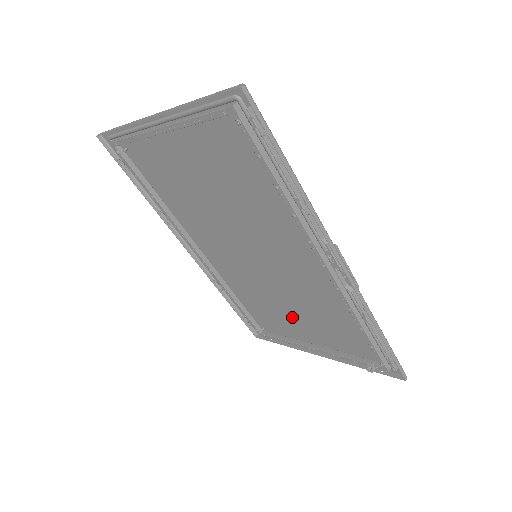
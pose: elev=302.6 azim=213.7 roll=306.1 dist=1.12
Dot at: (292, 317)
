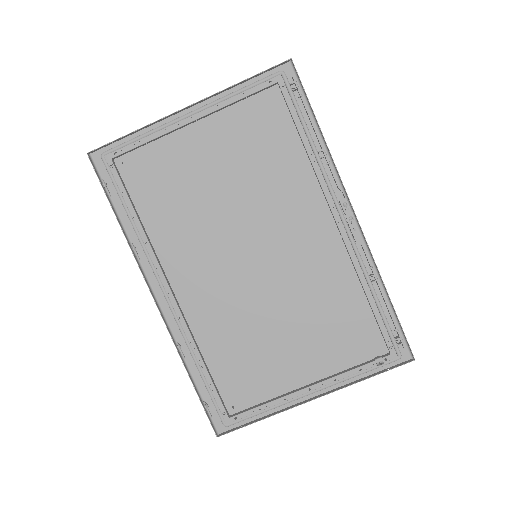
Dot at: (283, 347)
